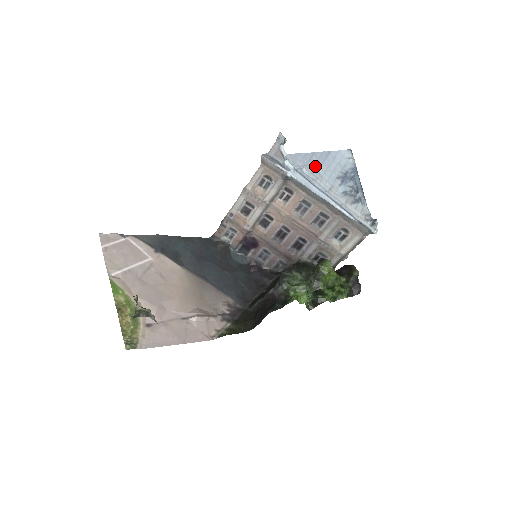
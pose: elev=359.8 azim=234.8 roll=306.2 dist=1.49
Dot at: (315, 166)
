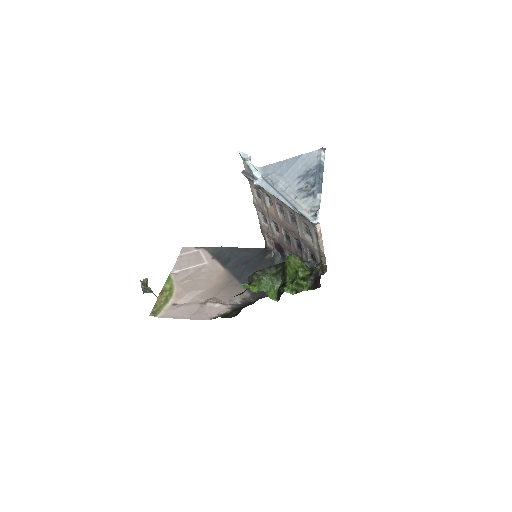
Dot at: (282, 171)
